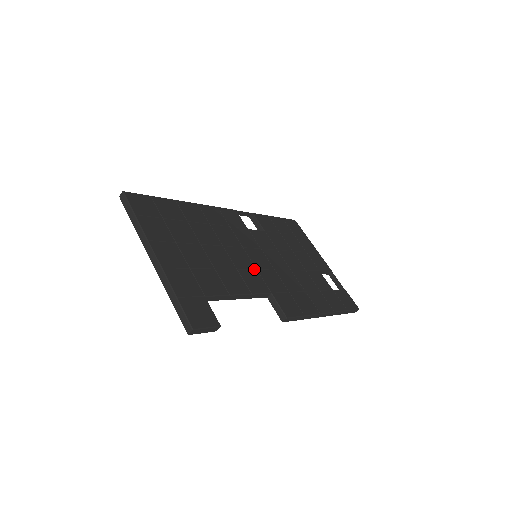
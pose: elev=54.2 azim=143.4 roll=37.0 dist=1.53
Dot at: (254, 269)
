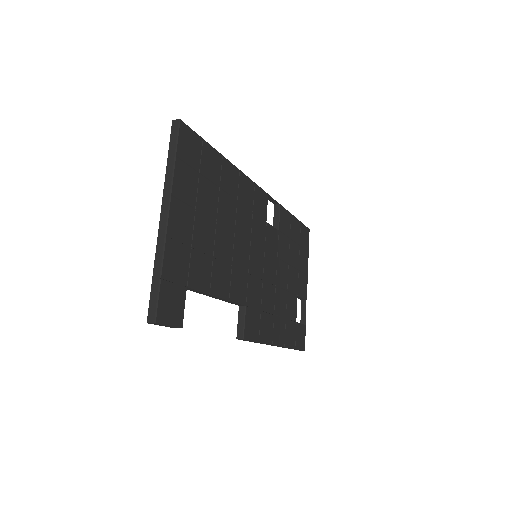
Dot at: (246, 271)
